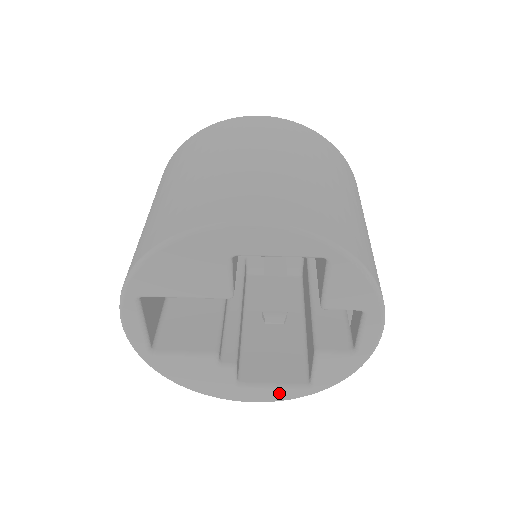
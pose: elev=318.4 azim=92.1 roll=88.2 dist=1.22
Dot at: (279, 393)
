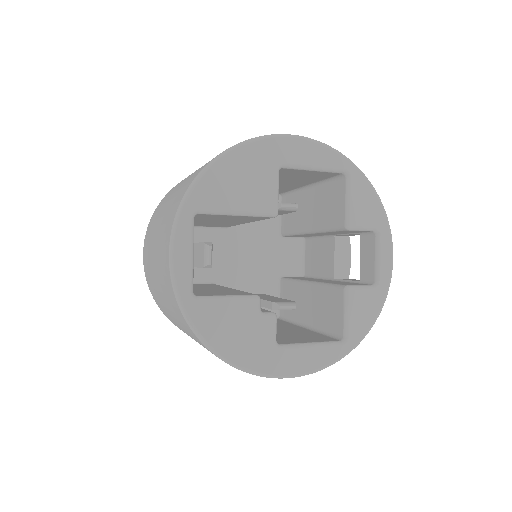
Dot at: (317, 355)
